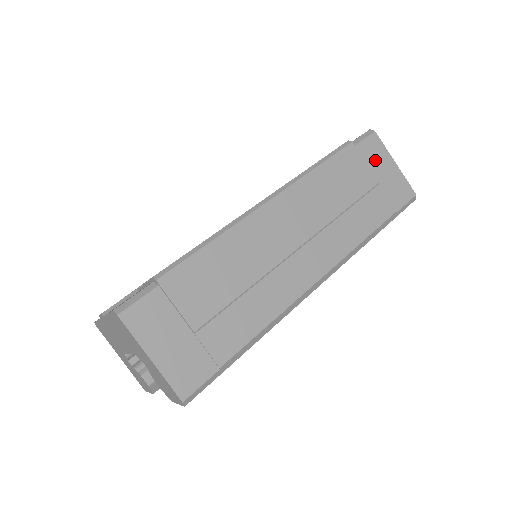
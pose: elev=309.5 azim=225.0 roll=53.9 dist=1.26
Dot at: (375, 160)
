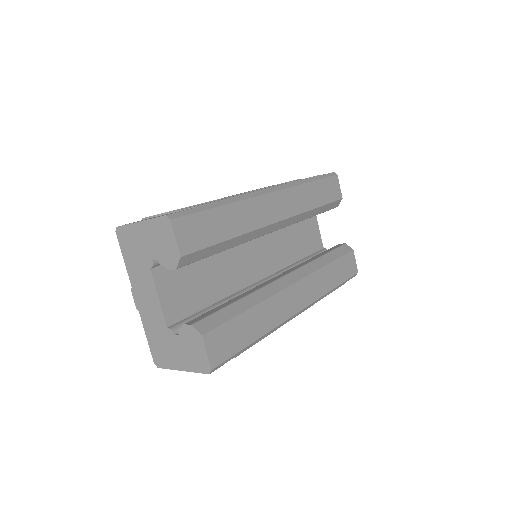
Dot at: occluded
